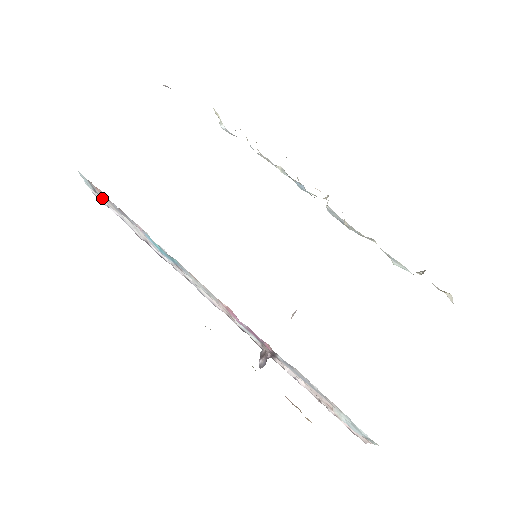
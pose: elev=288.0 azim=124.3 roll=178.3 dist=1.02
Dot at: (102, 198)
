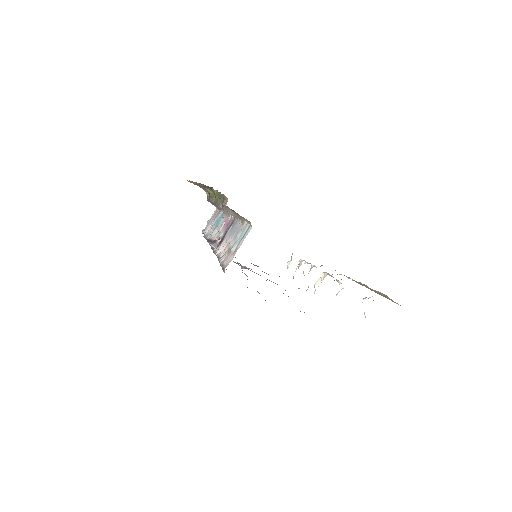
Dot at: occluded
